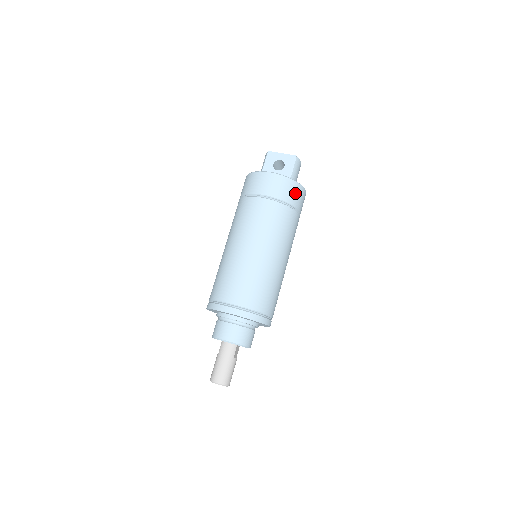
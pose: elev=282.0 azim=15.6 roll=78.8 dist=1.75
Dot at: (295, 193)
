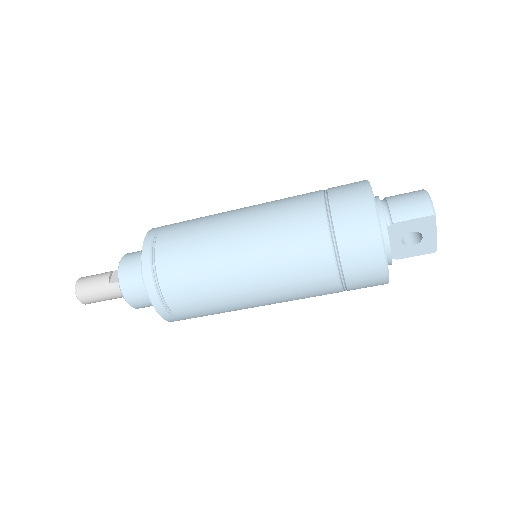
Dot at: occluded
